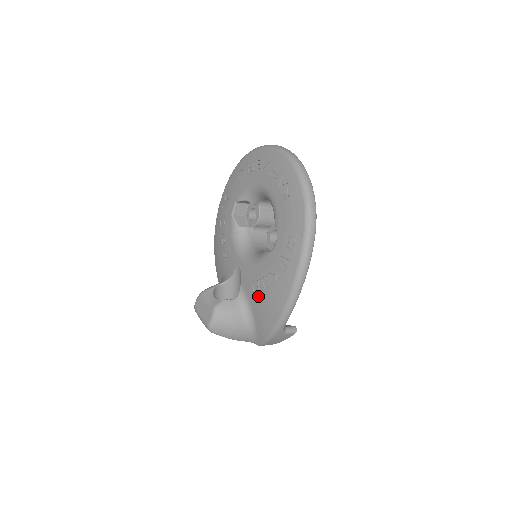
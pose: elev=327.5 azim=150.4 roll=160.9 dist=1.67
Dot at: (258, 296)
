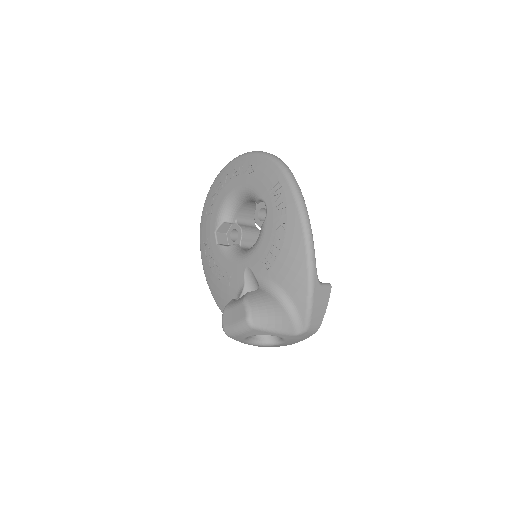
Dot at: (277, 263)
